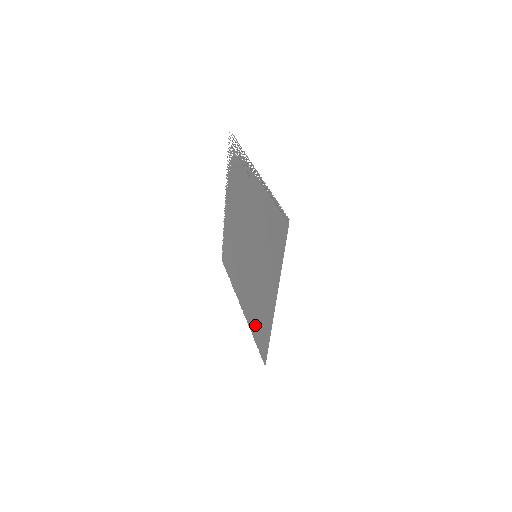
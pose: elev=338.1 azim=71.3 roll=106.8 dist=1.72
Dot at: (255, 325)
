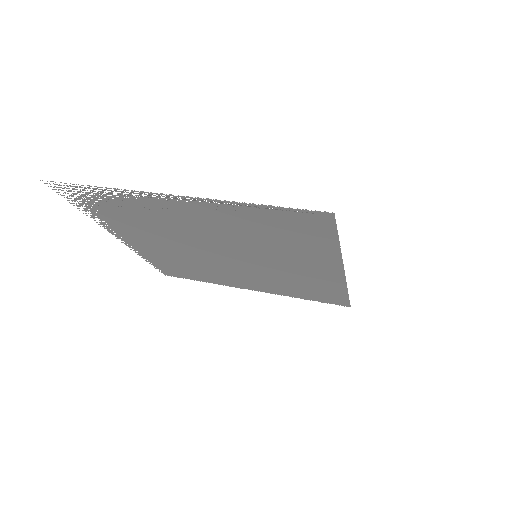
Dot at: (301, 293)
